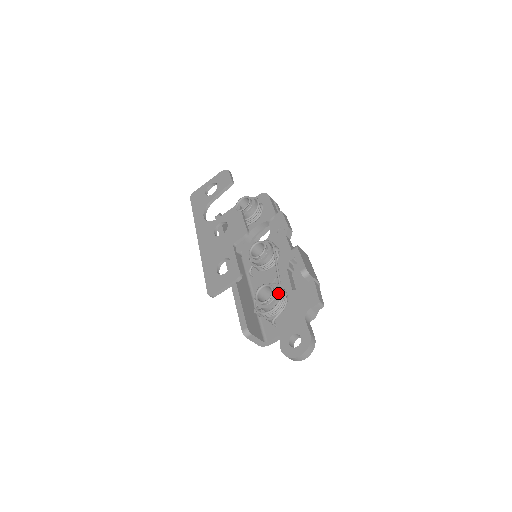
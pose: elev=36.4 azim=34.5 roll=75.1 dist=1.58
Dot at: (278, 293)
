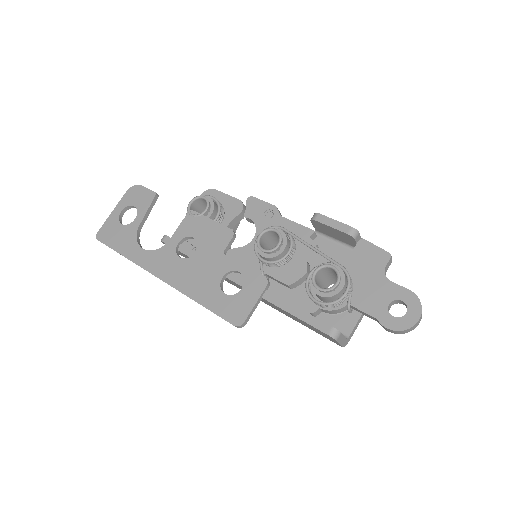
Dot at: (341, 269)
